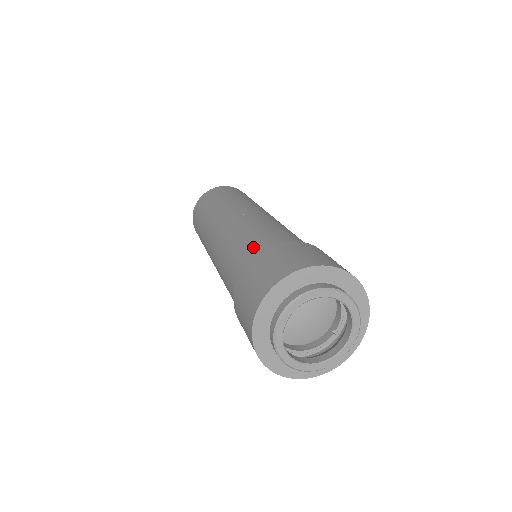
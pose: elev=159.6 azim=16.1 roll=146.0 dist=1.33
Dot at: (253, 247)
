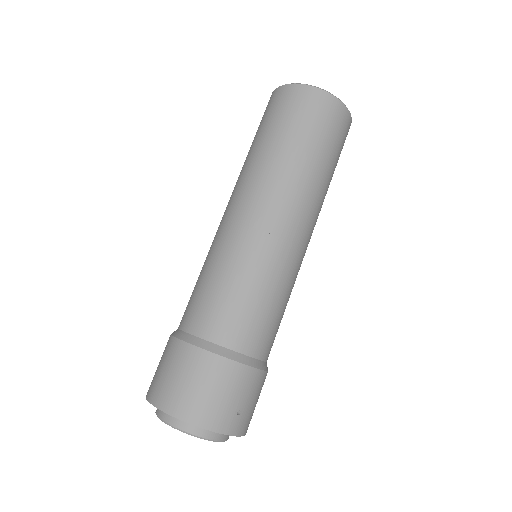
Dot at: (209, 320)
